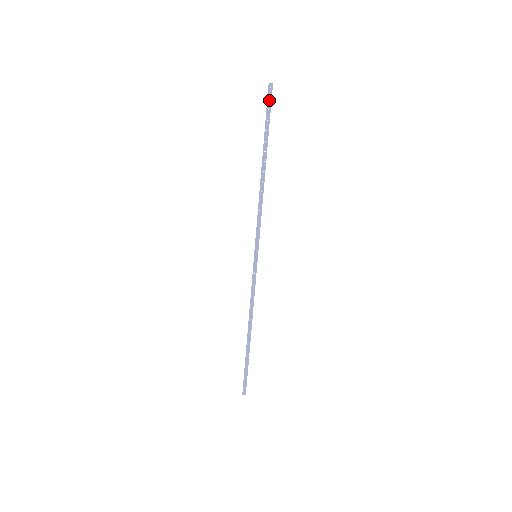
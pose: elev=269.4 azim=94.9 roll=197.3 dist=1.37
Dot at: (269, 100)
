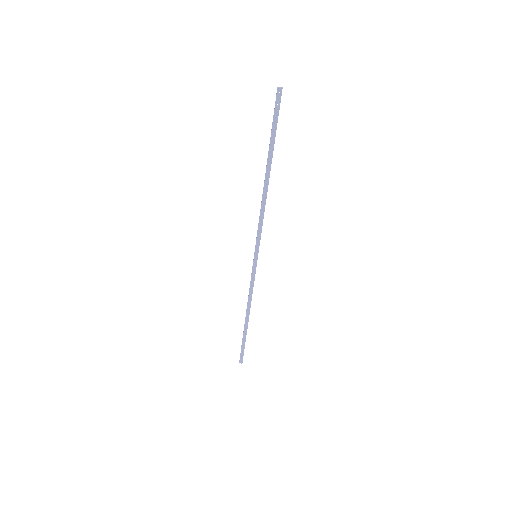
Dot at: (277, 107)
